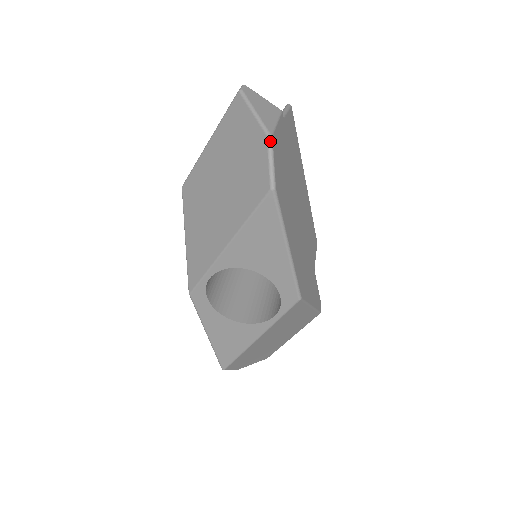
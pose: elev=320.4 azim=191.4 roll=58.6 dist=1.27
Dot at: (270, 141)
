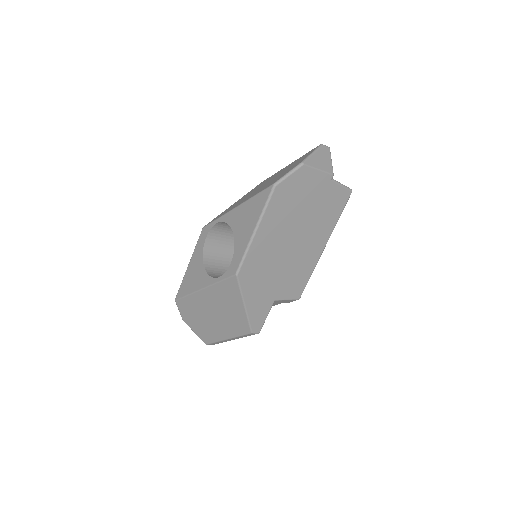
Dot at: (299, 165)
